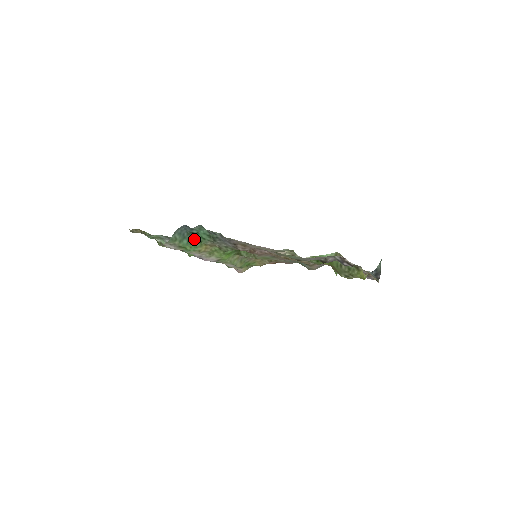
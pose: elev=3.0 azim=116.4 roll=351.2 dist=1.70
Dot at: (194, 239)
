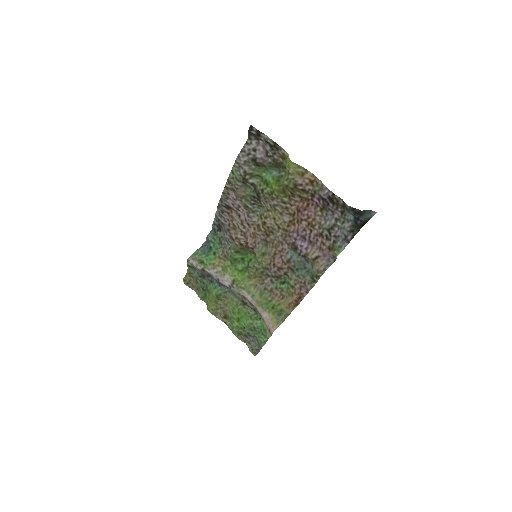
Dot at: (211, 252)
